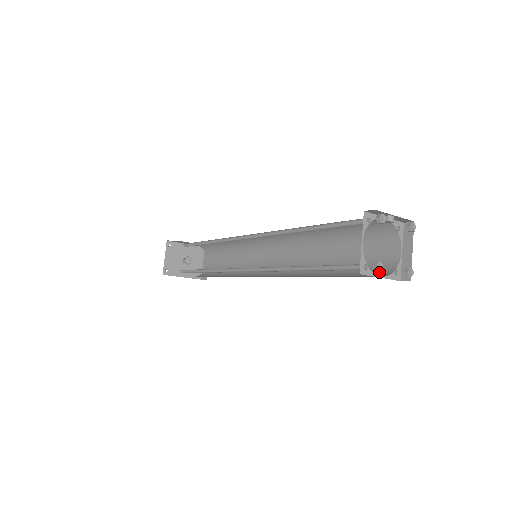
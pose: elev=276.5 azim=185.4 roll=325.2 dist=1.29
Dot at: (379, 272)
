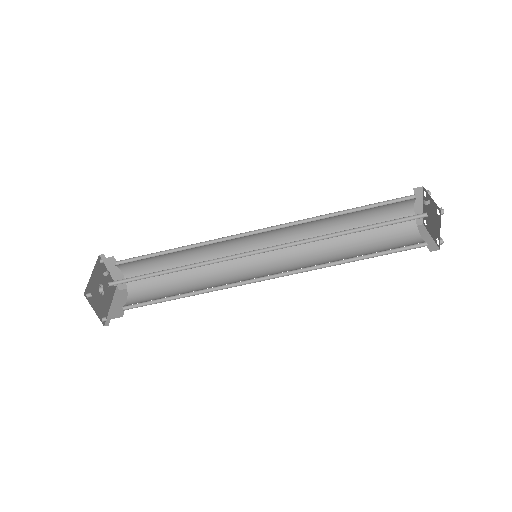
Dot at: (405, 229)
